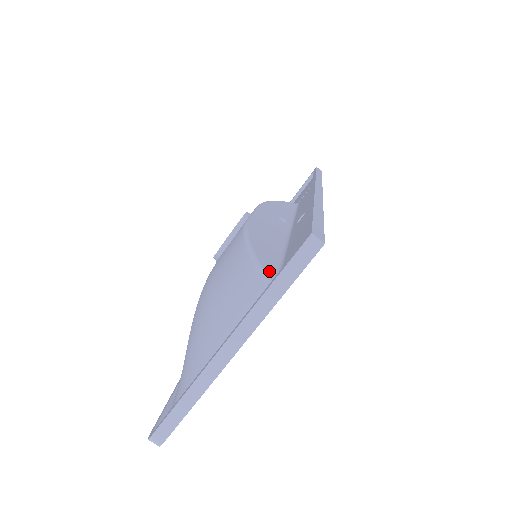
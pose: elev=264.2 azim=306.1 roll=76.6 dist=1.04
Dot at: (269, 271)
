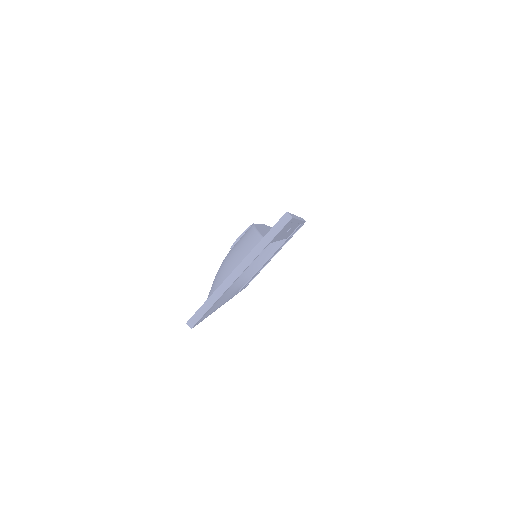
Dot at: occluded
